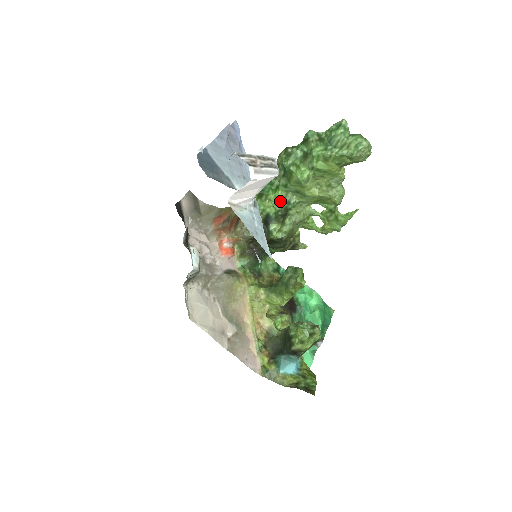
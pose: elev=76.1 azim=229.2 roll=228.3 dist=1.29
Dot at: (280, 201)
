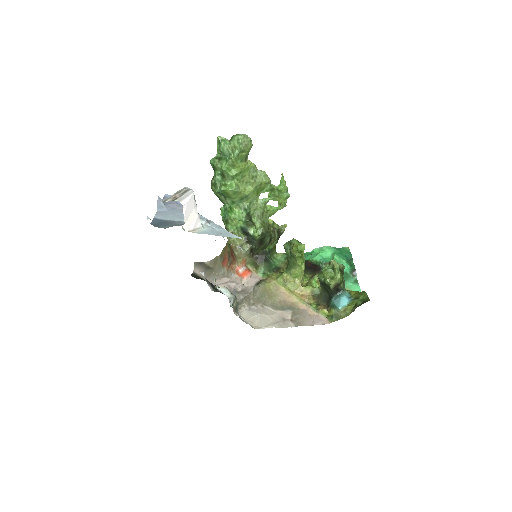
Dot at: (240, 214)
